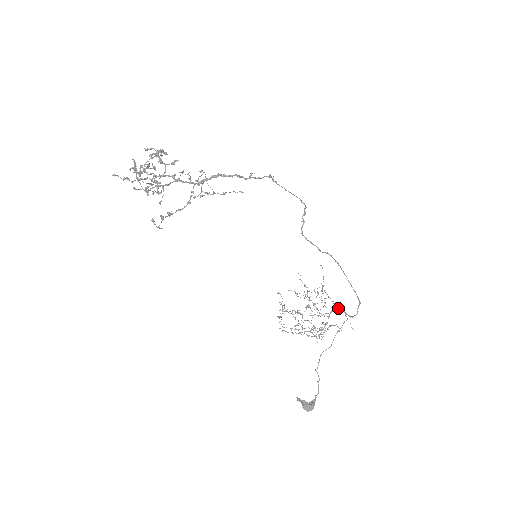
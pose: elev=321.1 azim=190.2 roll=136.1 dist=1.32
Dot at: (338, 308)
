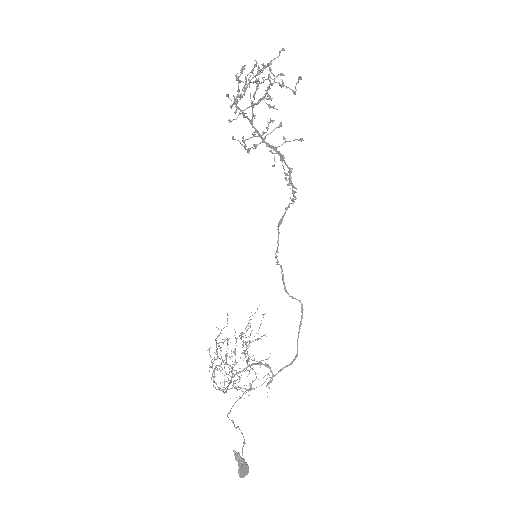
Dot at: (269, 366)
